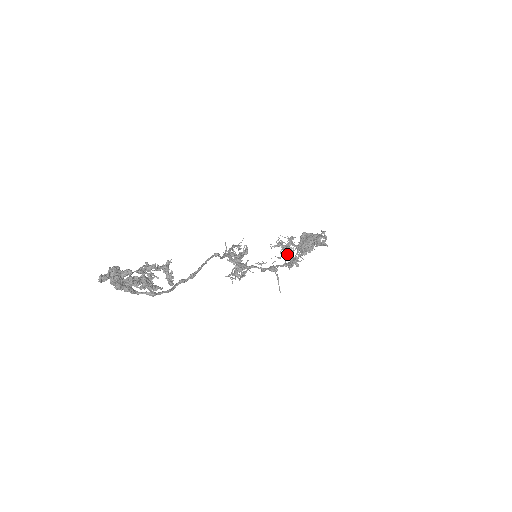
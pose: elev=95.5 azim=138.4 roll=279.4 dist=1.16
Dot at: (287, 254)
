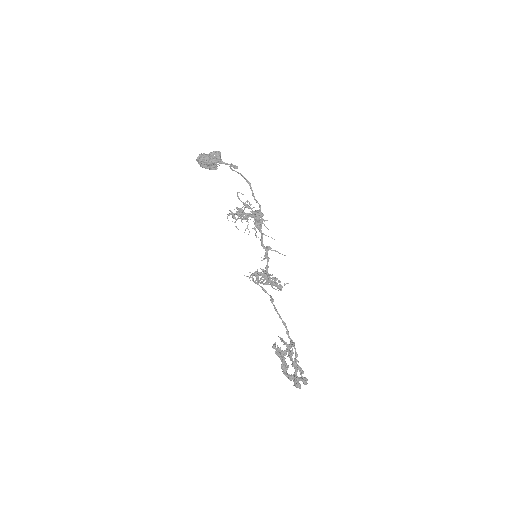
Dot at: (247, 220)
